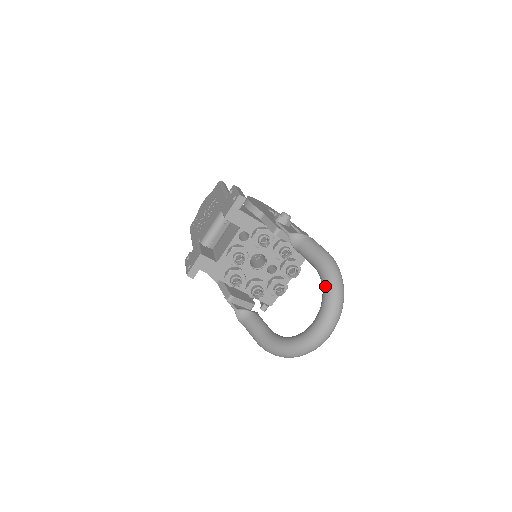
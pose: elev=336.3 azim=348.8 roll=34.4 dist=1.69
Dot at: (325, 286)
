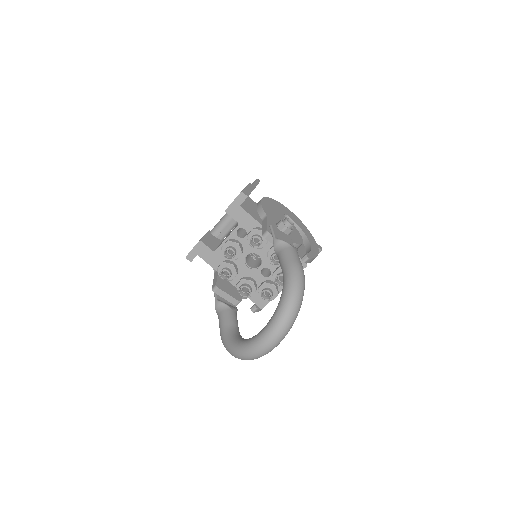
Dot at: (281, 297)
